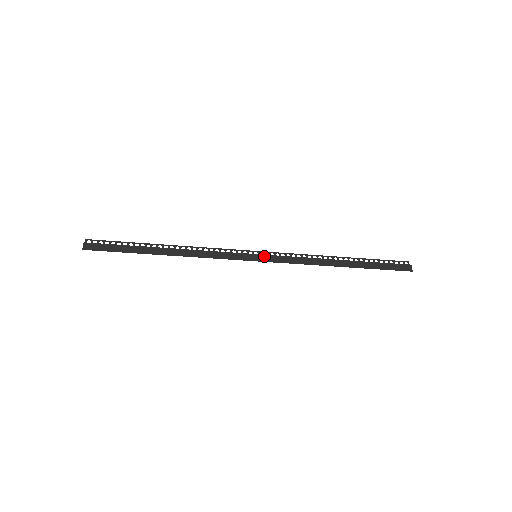
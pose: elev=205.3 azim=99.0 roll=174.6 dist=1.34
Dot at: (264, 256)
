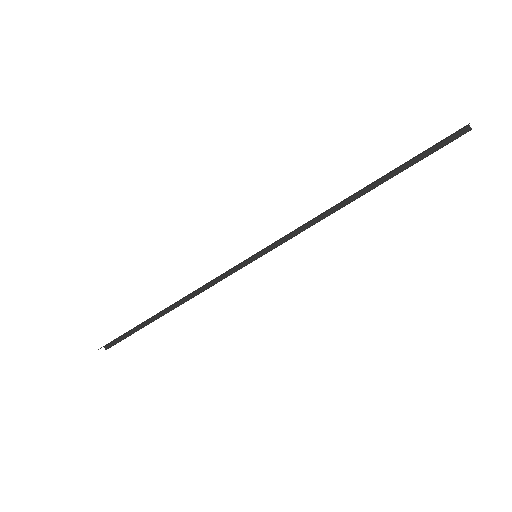
Dot at: (263, 249)
